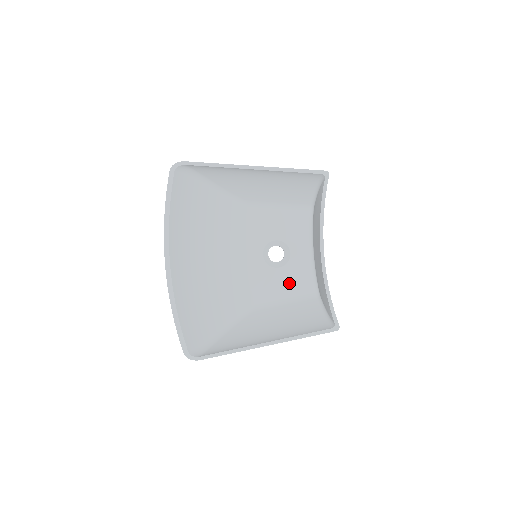
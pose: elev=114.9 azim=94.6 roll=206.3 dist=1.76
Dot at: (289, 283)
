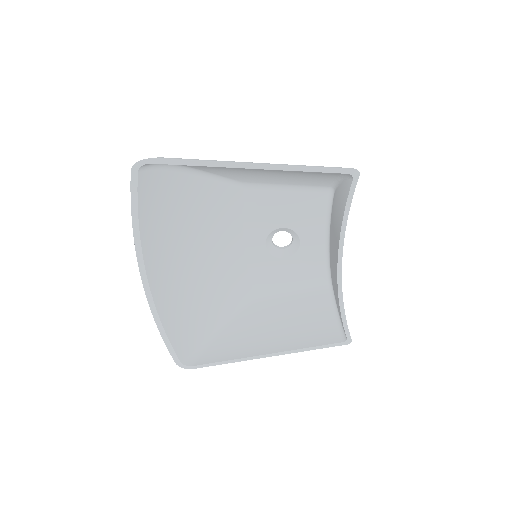
Dot at: (297, 274)
